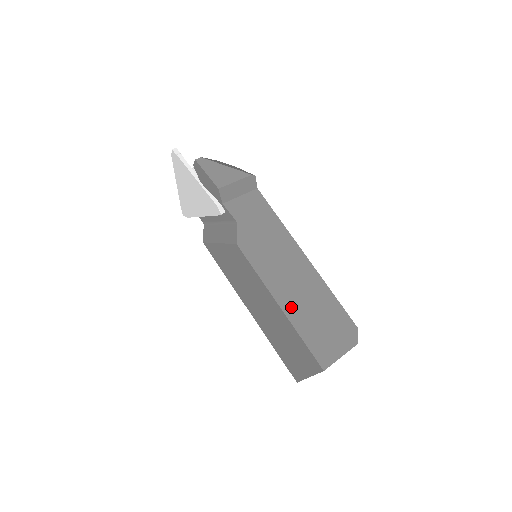
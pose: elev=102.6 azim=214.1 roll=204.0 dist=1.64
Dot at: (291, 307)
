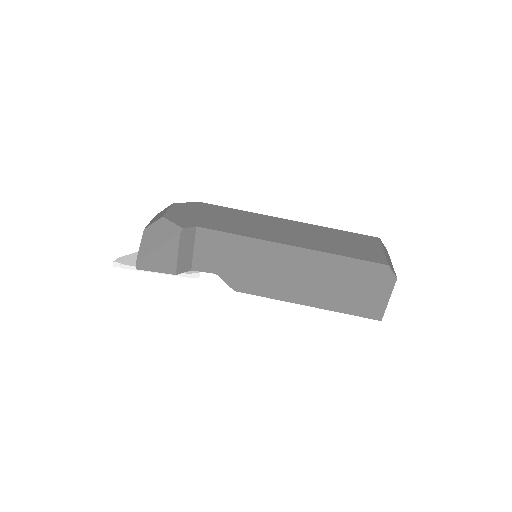
Dot at: (318, 299)
